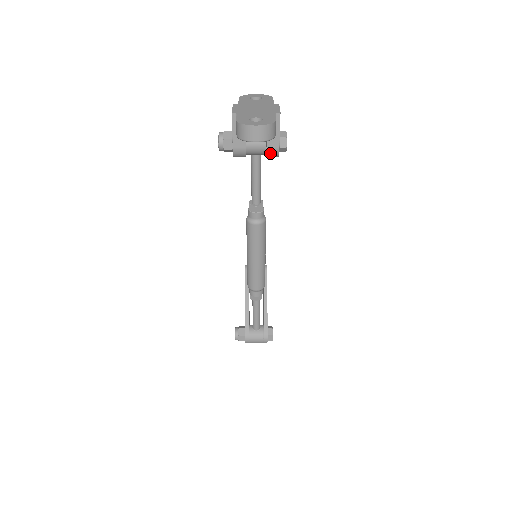
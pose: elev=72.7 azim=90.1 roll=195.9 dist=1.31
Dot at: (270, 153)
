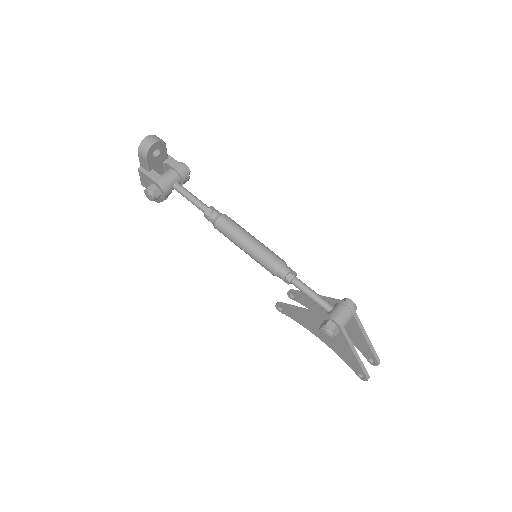
Dot at: (180, 171)
